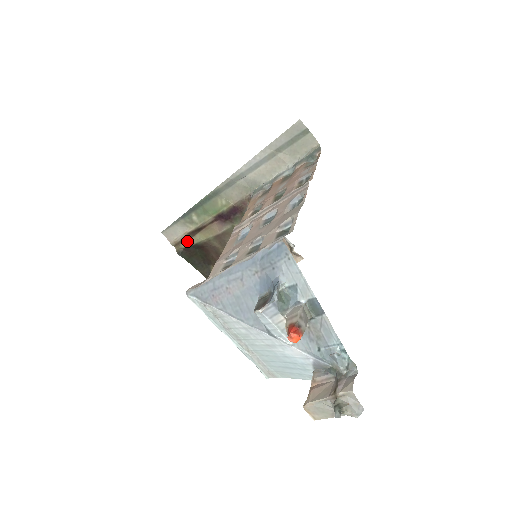
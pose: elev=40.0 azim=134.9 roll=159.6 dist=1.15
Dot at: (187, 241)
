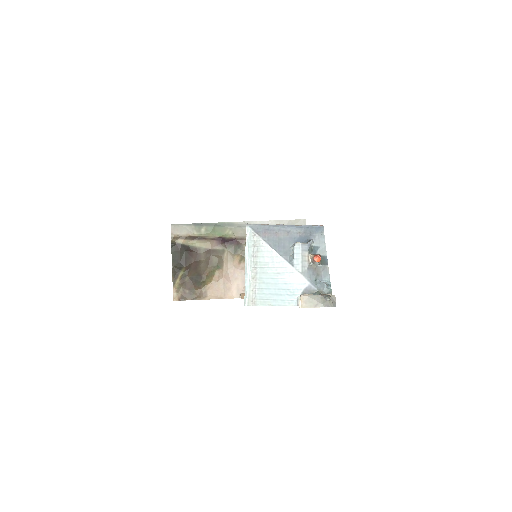
Dot at: (185, 240)
